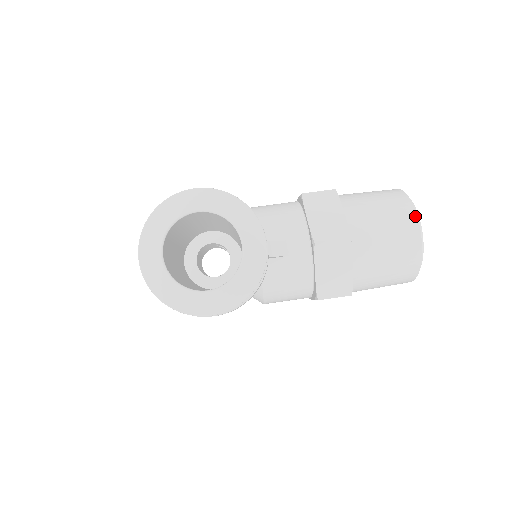
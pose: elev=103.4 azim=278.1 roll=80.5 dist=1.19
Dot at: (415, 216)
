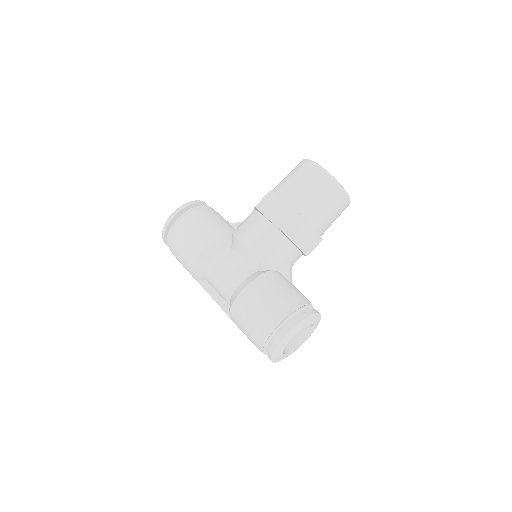
Dot at: (347, 197)
